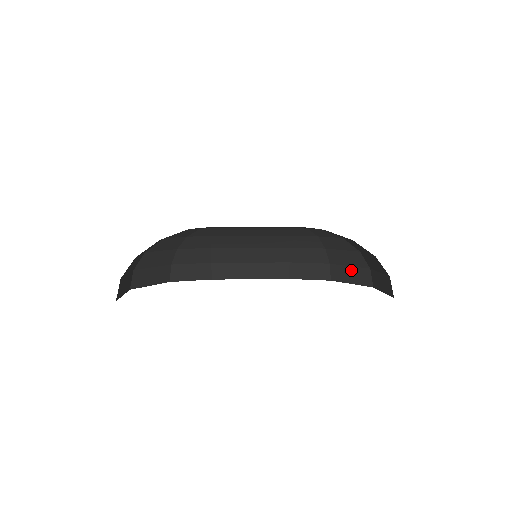
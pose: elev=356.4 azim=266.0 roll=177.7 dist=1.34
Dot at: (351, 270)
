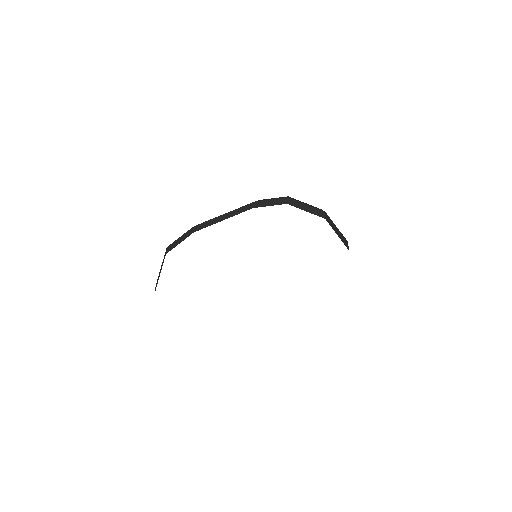
Dot at: (308, 207)
